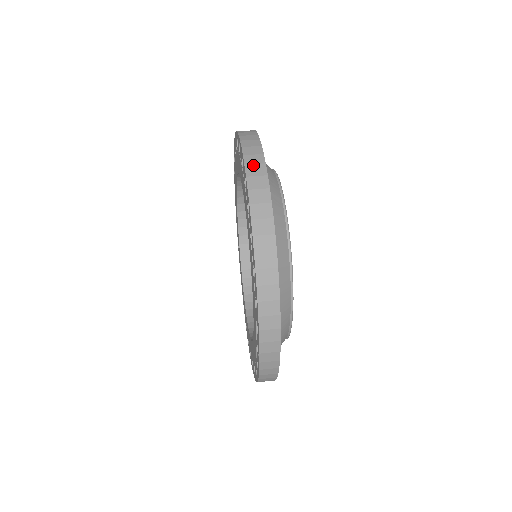
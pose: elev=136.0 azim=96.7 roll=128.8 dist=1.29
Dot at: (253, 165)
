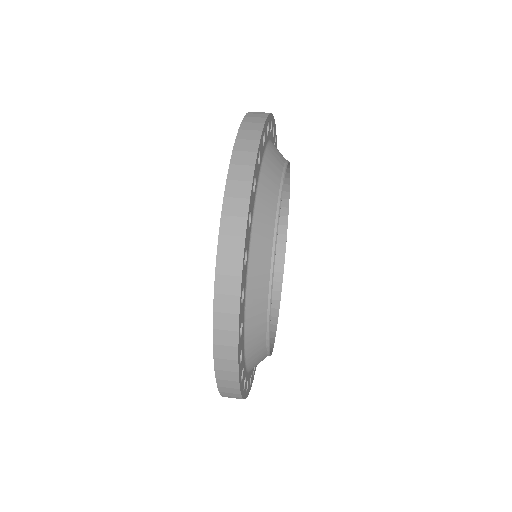
Dot at: occluded
